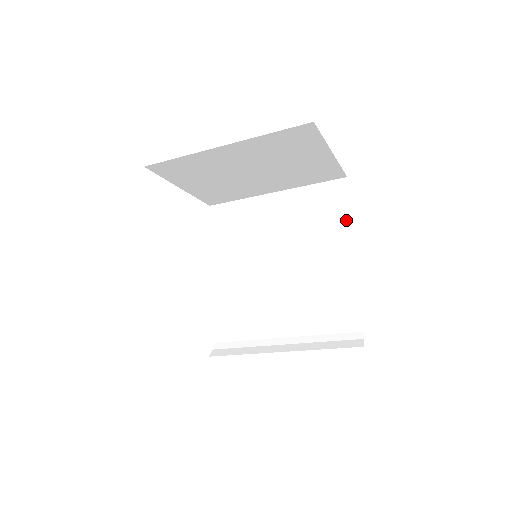
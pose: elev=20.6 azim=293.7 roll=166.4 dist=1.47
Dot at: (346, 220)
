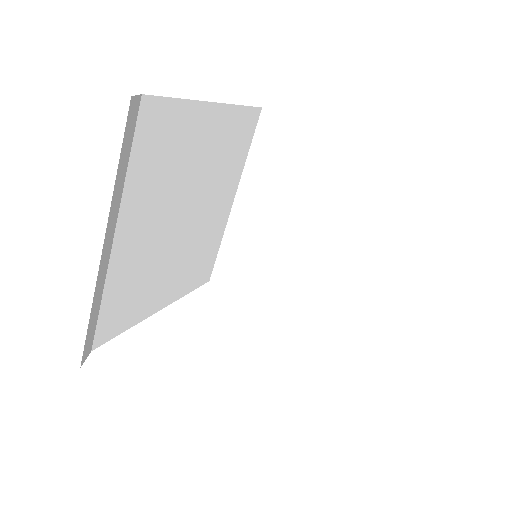
Dot at: occluded
